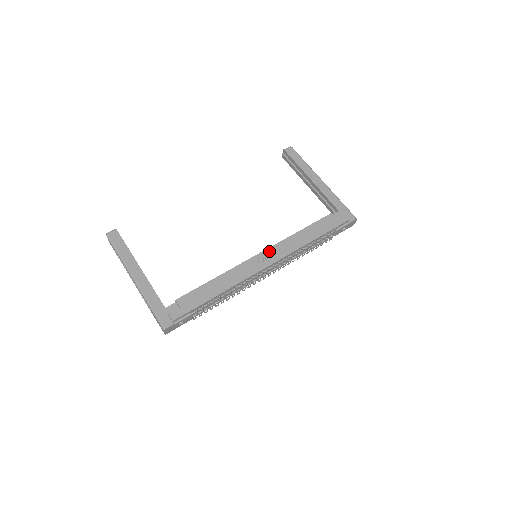
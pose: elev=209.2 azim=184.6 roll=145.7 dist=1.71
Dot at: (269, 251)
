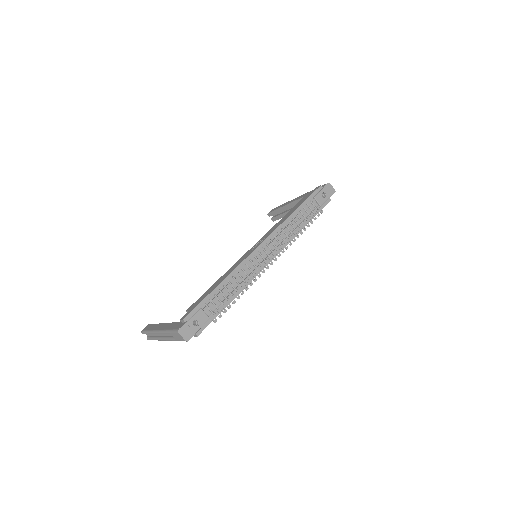
Dot at: (259, 241)
